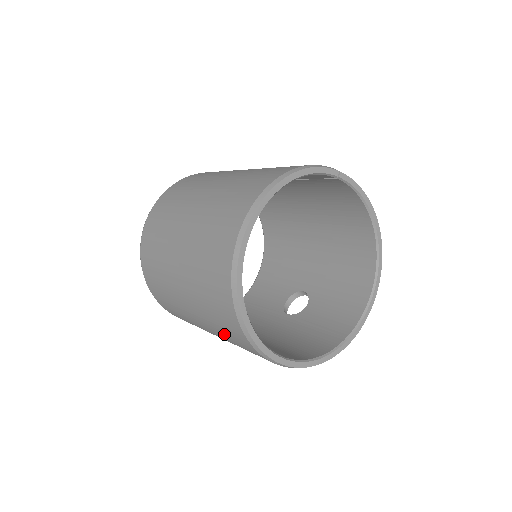
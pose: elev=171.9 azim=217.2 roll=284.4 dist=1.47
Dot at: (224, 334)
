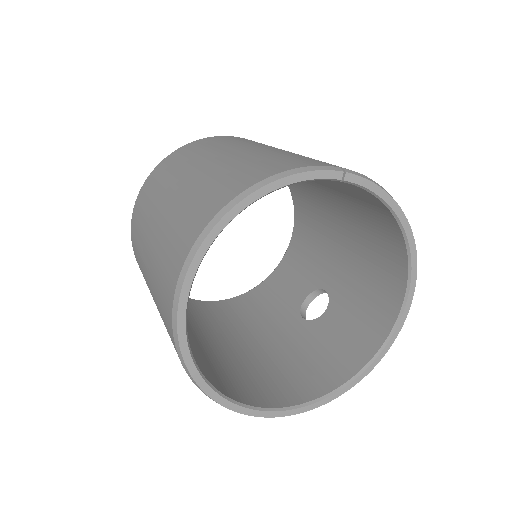
Dot at: occluded
